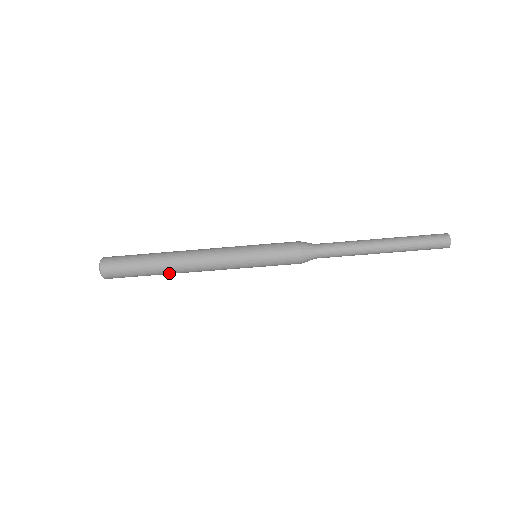
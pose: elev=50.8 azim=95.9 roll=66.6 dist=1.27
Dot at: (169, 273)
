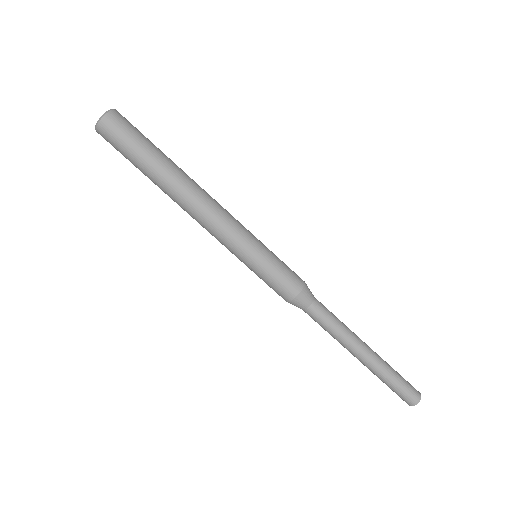
Dot at: (173, 179)
